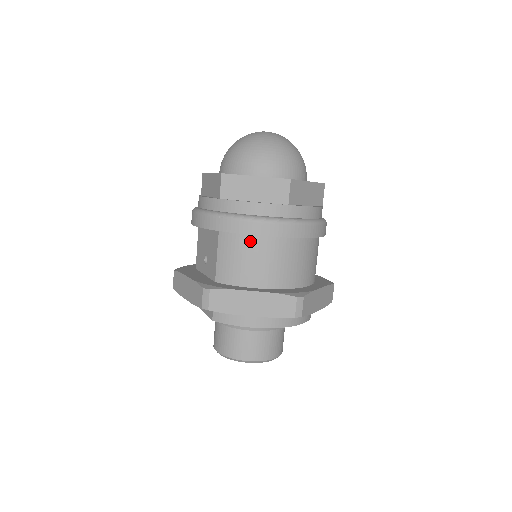
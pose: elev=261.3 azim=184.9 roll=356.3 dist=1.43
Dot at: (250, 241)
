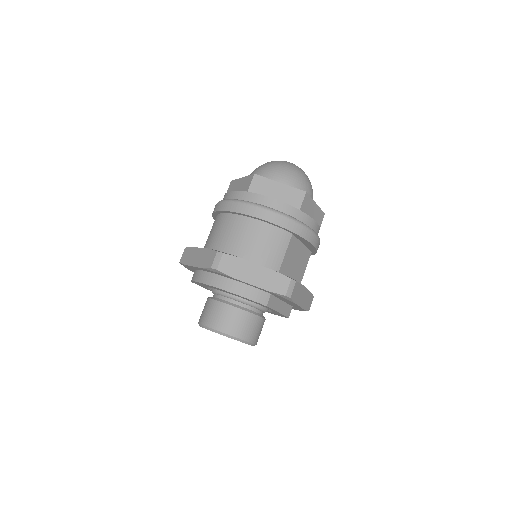
Dot at: (219, 218)
